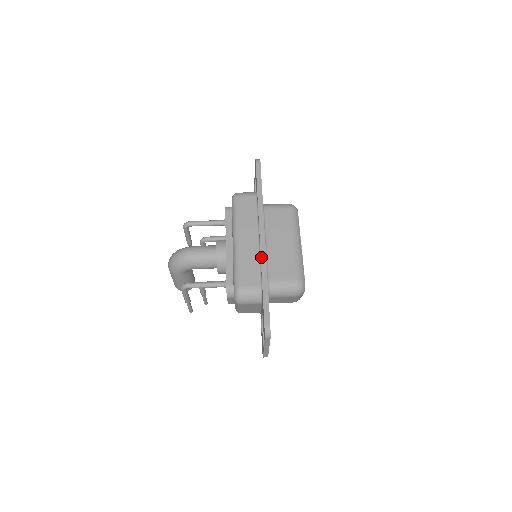
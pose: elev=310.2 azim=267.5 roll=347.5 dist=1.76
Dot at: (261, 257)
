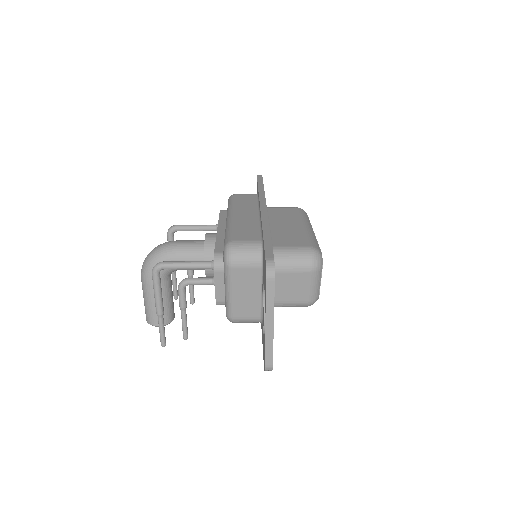
Dot at: (262, 218)
